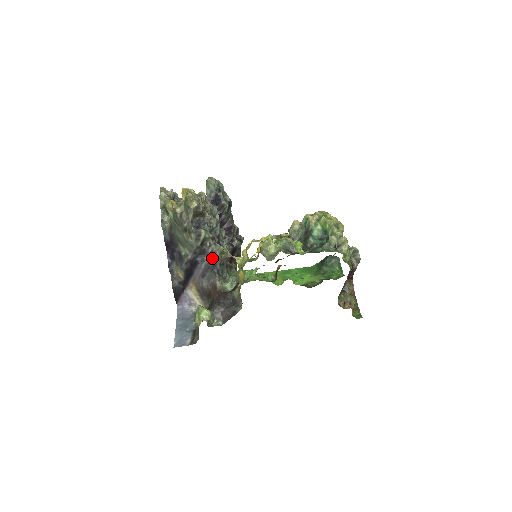
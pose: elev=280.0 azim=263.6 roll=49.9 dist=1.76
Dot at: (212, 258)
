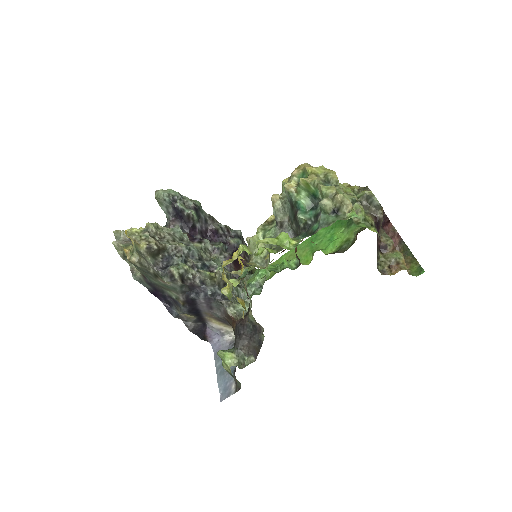
Dot at: (206, 288)
